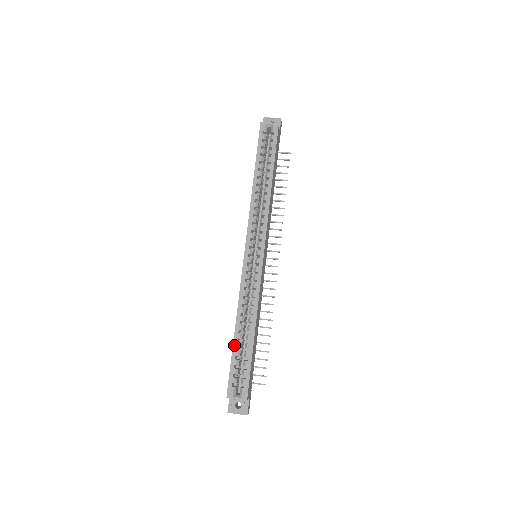
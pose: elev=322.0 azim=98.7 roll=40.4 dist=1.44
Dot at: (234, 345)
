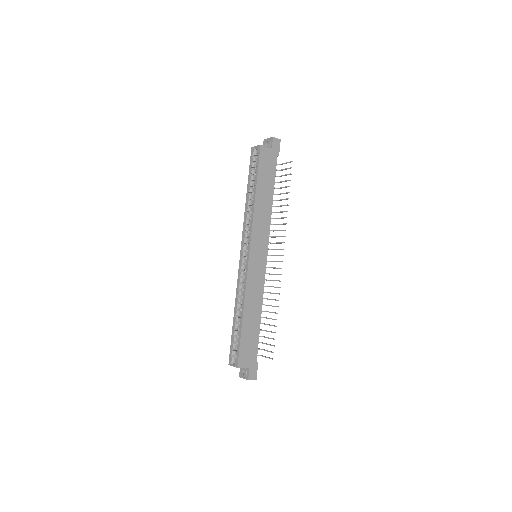
Dot at: (233, 326)
